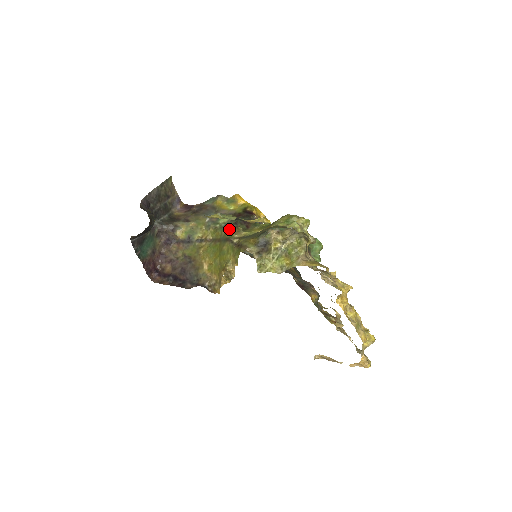
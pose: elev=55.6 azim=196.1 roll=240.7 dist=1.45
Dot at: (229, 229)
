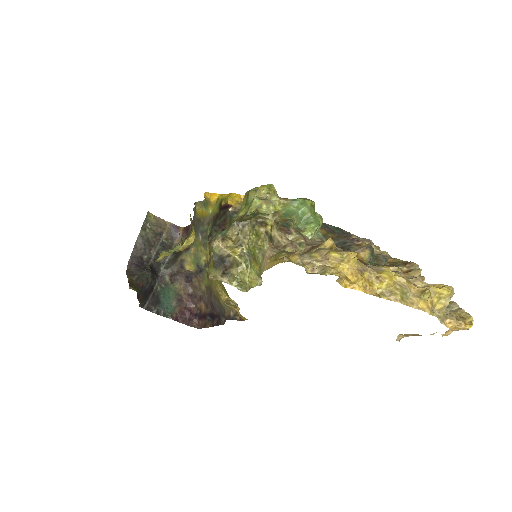
Dot at: occluded
